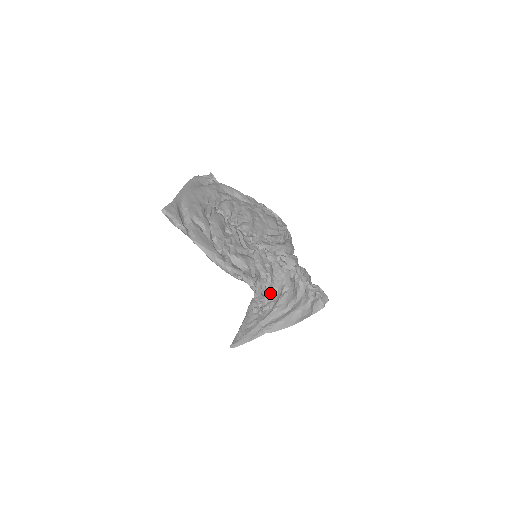
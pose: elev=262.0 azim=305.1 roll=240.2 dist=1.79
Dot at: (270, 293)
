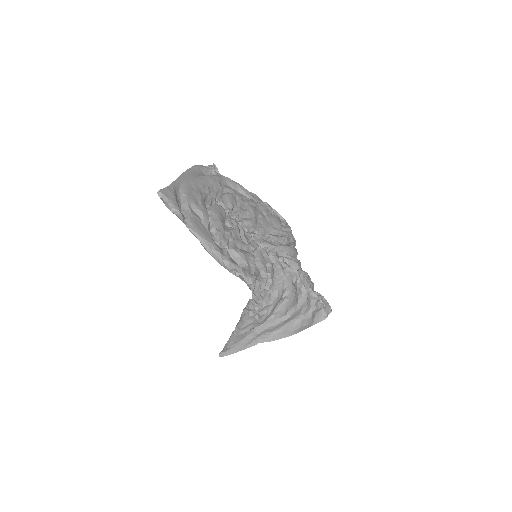
Dot at: (269, 296)
